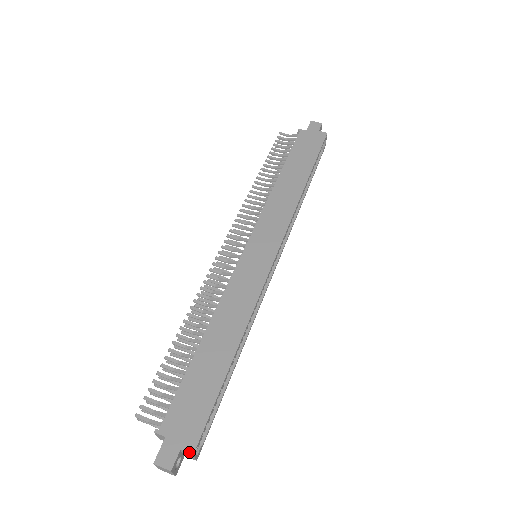
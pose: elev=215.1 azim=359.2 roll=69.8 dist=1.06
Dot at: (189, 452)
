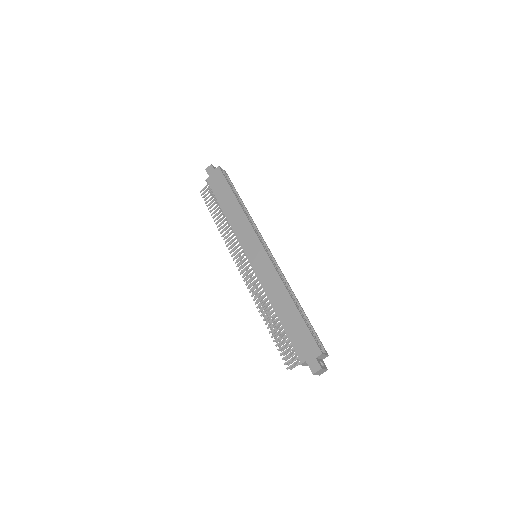
Dot at: (320, 355)
